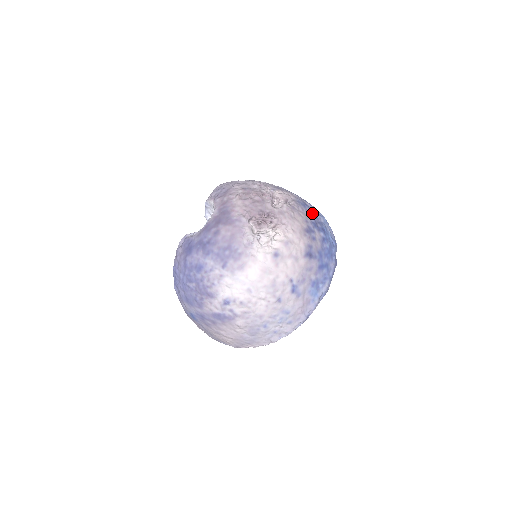
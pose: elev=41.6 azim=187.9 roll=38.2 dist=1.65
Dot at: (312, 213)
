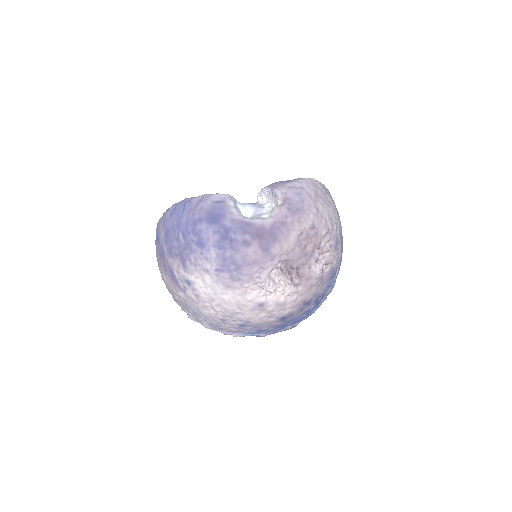
Dot at: (329, 285)
